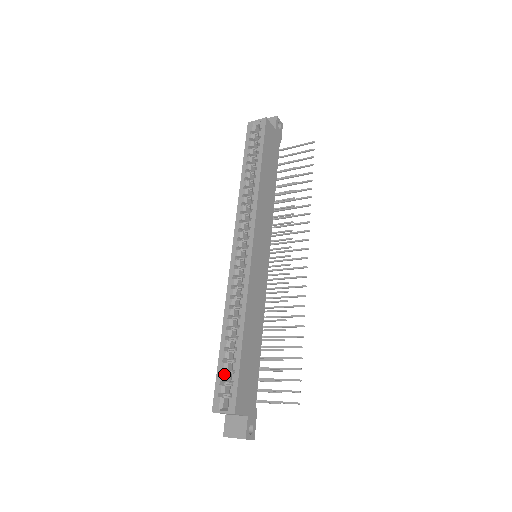
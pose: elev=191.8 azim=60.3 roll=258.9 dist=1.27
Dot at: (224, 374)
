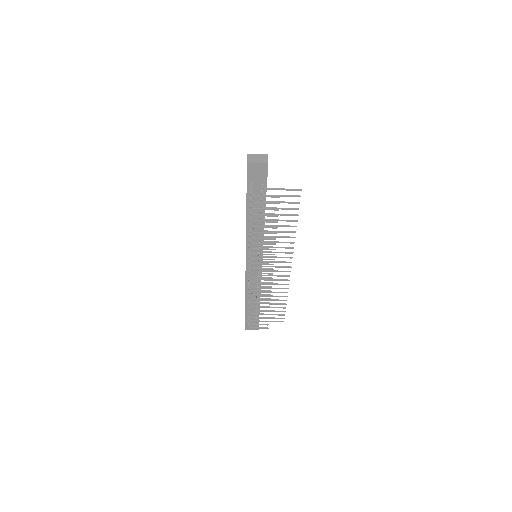
Dot at: occluded
